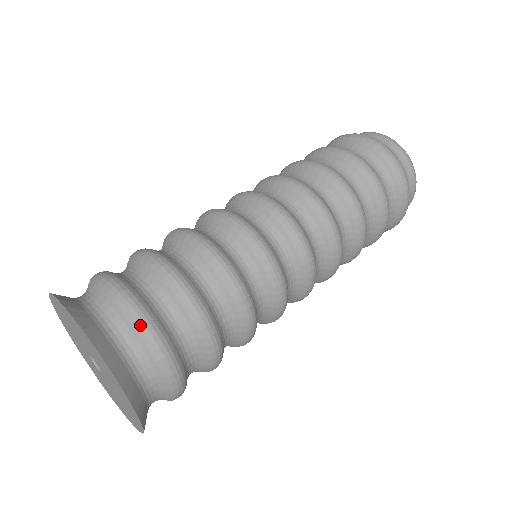
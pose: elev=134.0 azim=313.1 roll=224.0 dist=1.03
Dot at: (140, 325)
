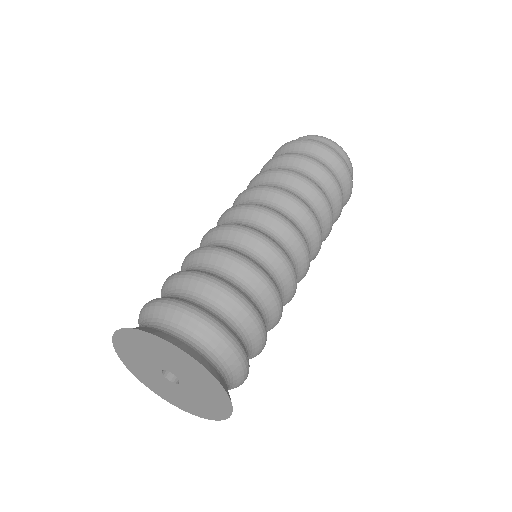
Dot at: (245, 372)
